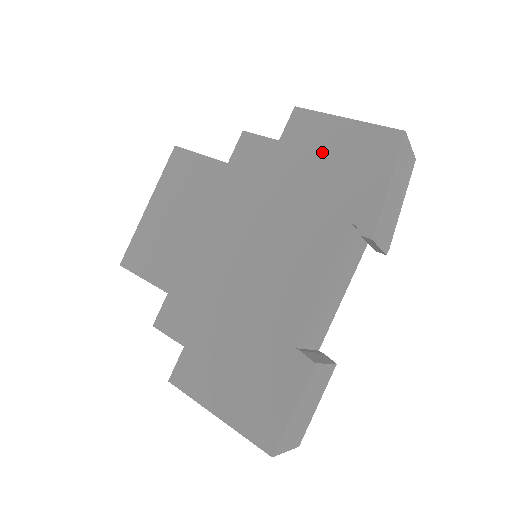
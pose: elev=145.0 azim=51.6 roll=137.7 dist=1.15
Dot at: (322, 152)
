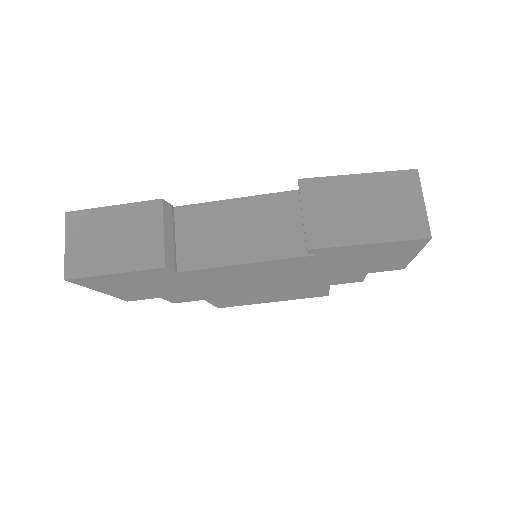
Dot at: occluded
